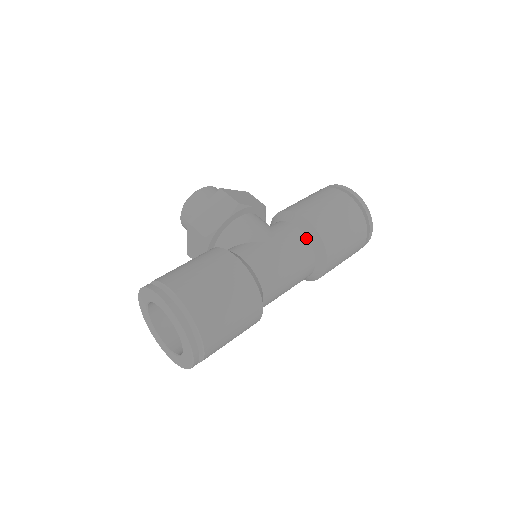
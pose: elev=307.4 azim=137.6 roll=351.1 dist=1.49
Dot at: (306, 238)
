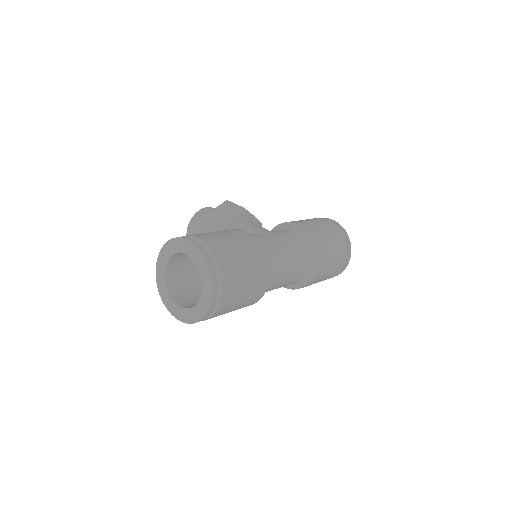
Dot at: (300, 239)
